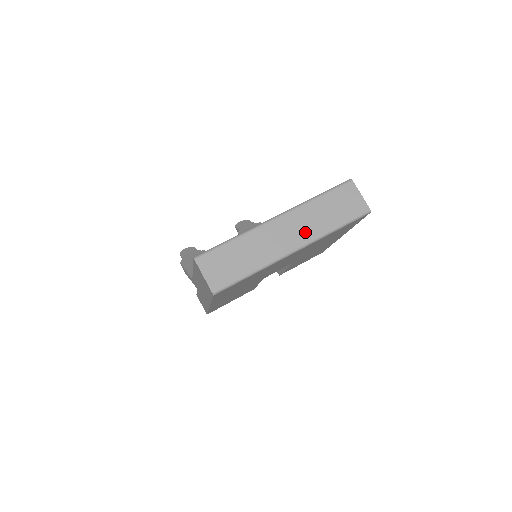
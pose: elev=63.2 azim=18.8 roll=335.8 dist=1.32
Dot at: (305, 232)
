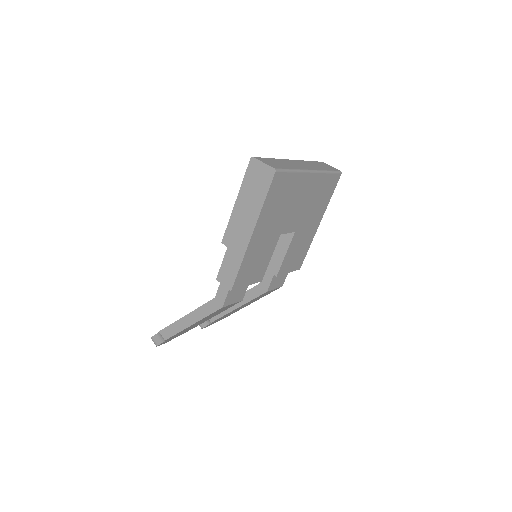
Dot at: (312, 167)
